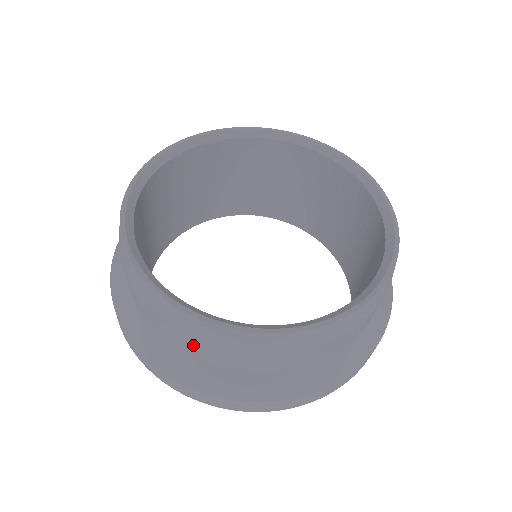
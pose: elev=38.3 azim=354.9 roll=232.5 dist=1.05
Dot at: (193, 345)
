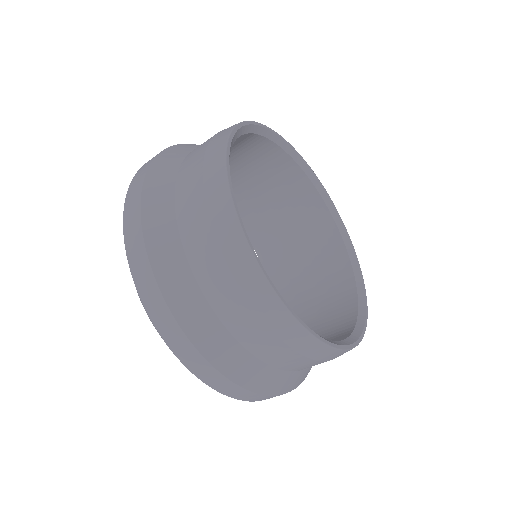
Dot at: occluded
